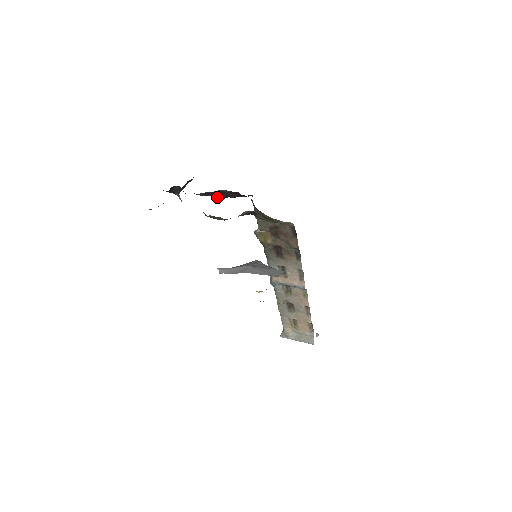
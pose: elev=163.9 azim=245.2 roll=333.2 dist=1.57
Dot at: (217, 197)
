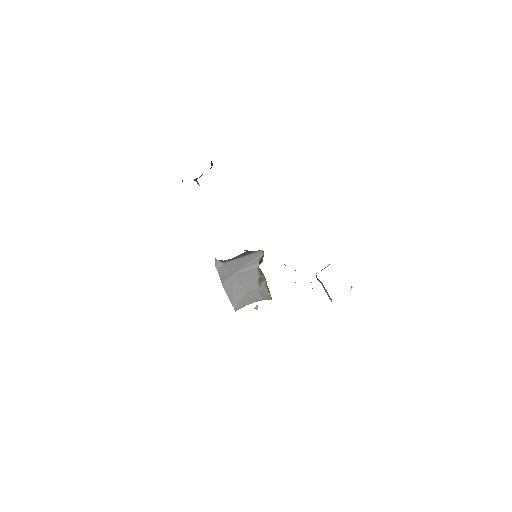
Dot at: occluded
